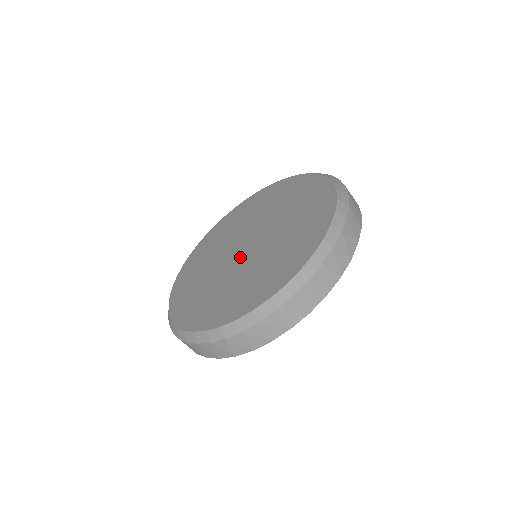
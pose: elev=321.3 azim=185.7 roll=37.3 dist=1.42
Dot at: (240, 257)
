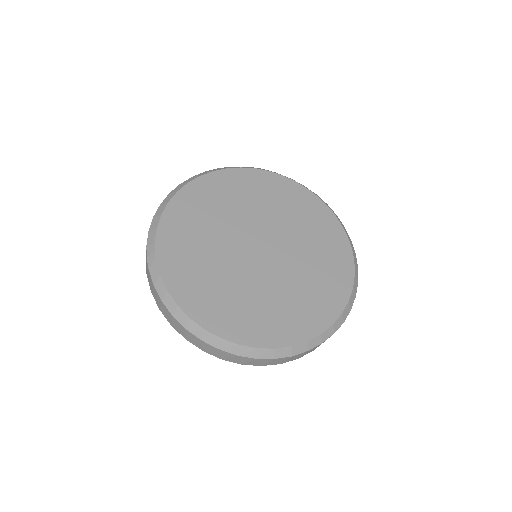
Dot at: (256, 262)
